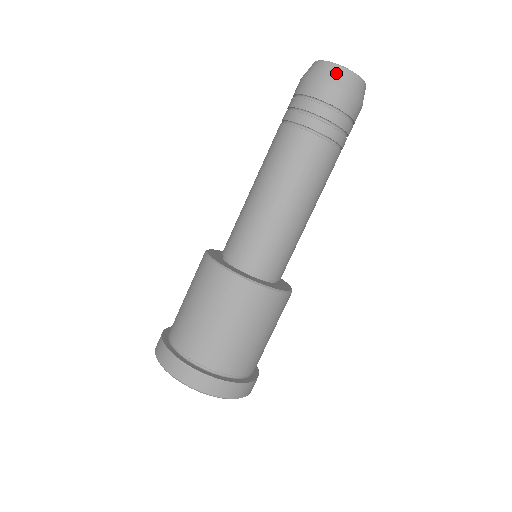
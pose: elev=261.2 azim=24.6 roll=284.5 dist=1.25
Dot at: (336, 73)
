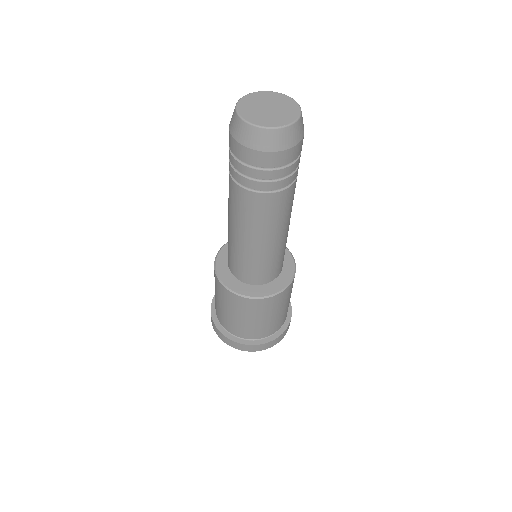
Dot at: (282, 138)
